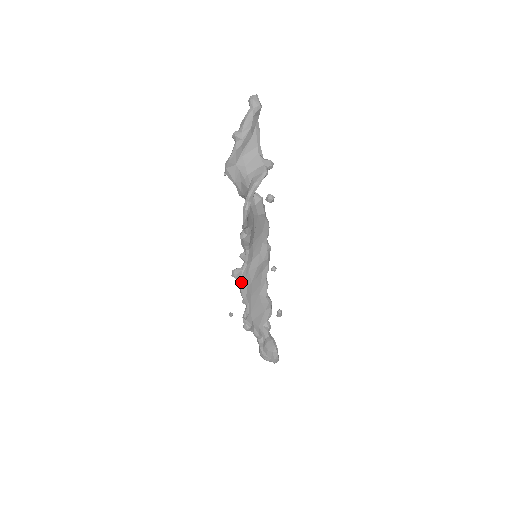
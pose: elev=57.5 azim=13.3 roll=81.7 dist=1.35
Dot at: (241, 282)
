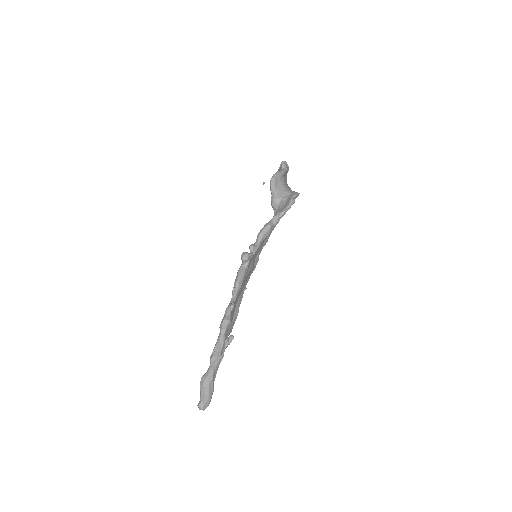
Dot at: (243, 268)
